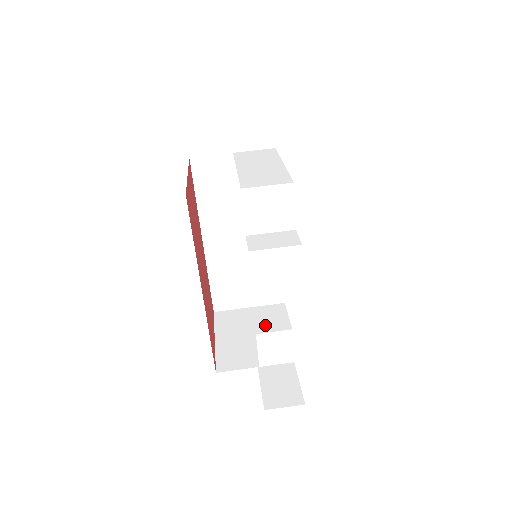
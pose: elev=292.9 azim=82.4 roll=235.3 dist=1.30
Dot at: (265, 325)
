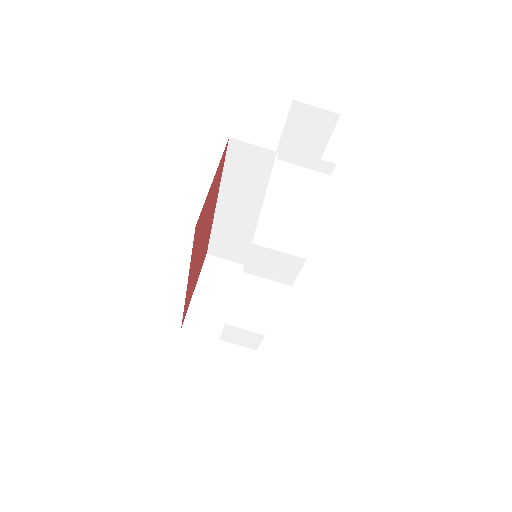
Dot at: occluded
